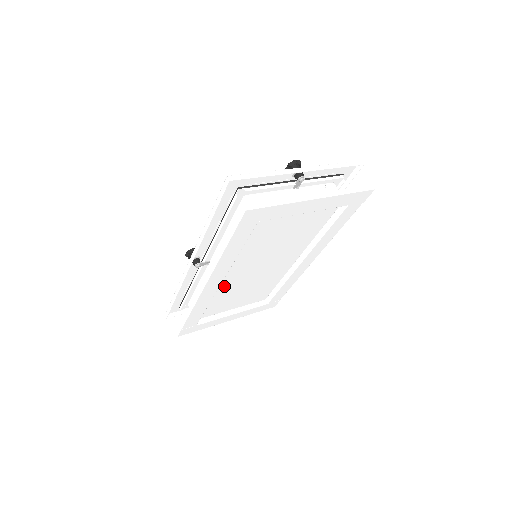
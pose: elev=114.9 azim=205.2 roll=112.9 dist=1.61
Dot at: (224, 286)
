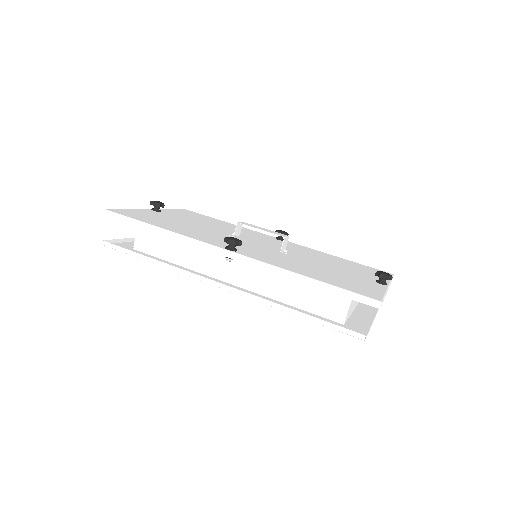
Dot at: occluded
